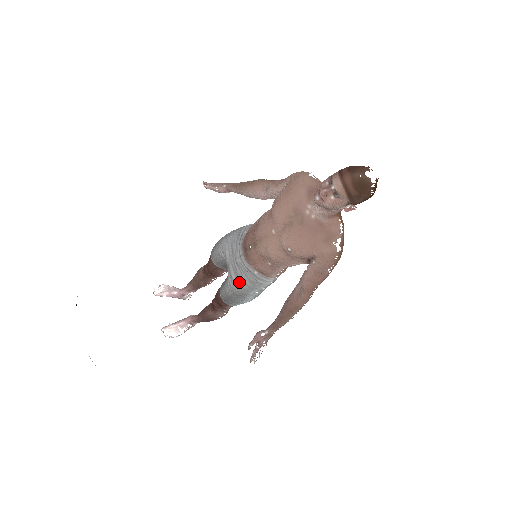
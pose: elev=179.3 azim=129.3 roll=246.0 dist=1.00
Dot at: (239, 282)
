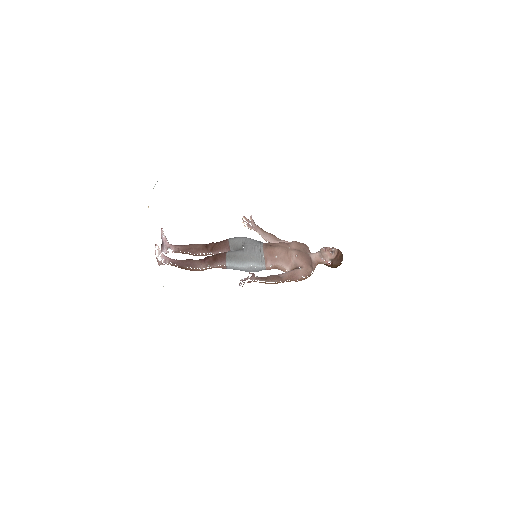
Dot at: (250, 254)
